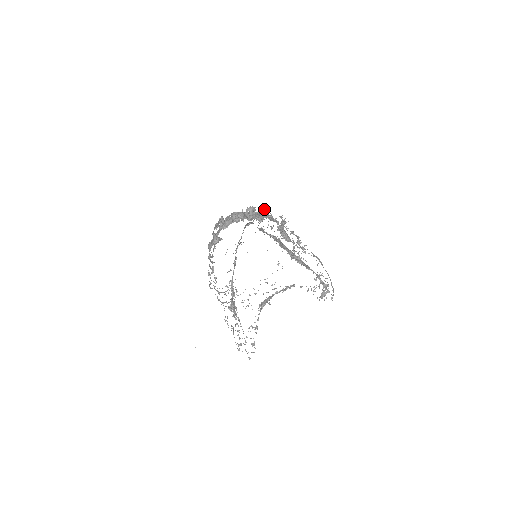
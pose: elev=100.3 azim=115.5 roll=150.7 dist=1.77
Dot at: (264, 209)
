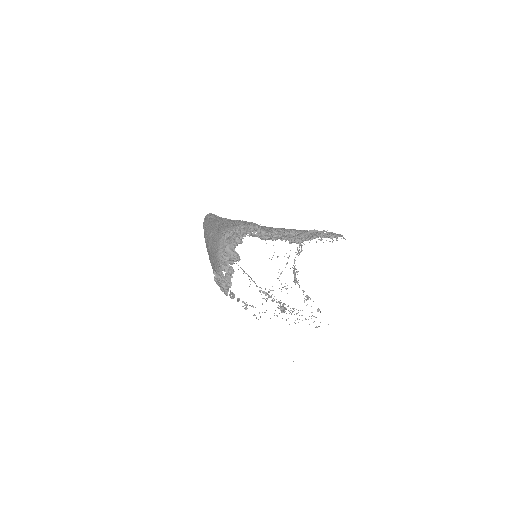
Dot at: (234, 235)
